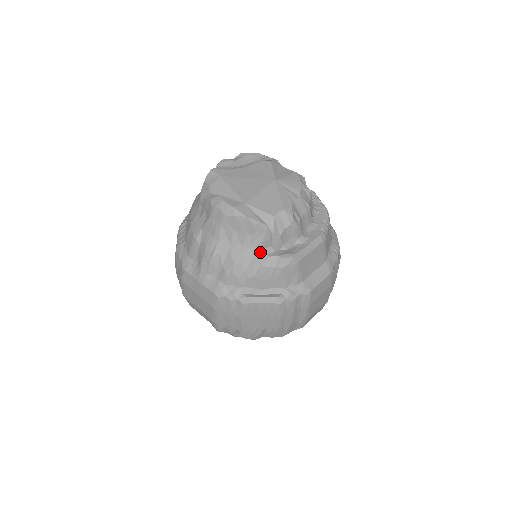
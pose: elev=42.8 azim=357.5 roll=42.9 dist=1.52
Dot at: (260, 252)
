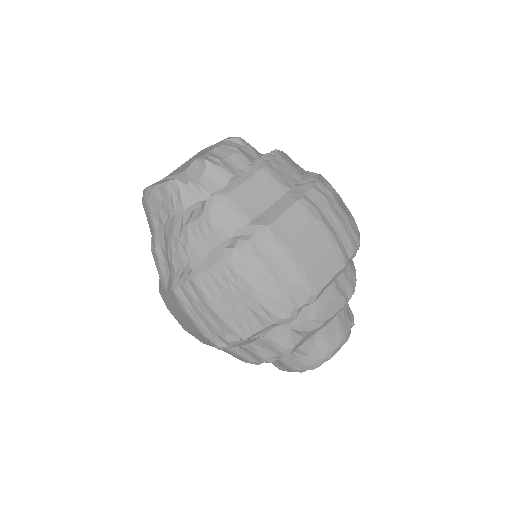
Dot at: (186, 212)
